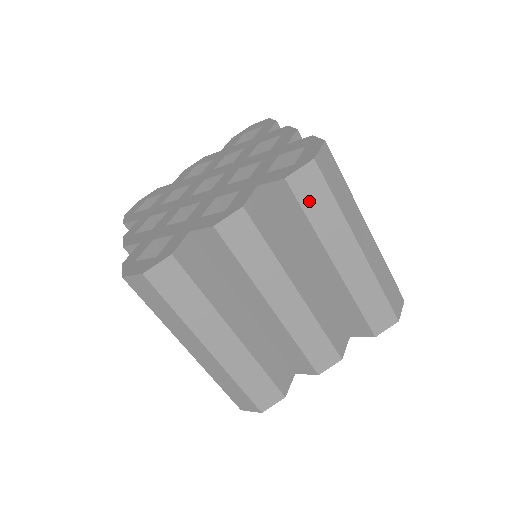
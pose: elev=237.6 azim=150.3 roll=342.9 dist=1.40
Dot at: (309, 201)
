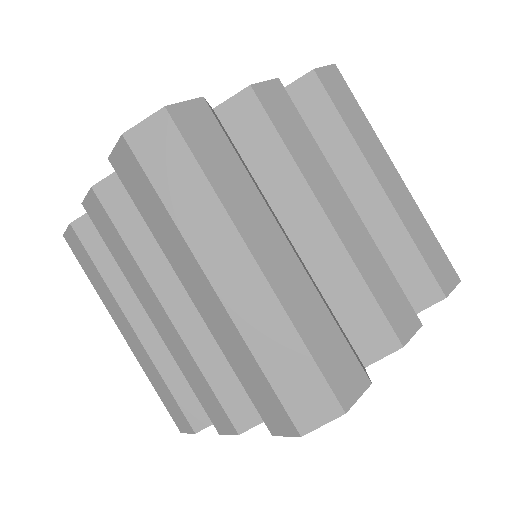
Dot at: (339, 101)
